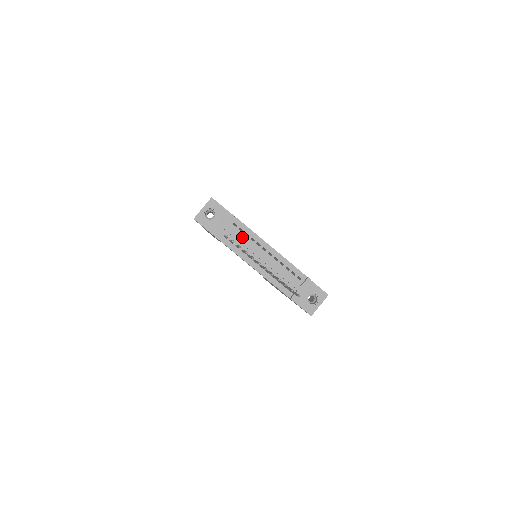
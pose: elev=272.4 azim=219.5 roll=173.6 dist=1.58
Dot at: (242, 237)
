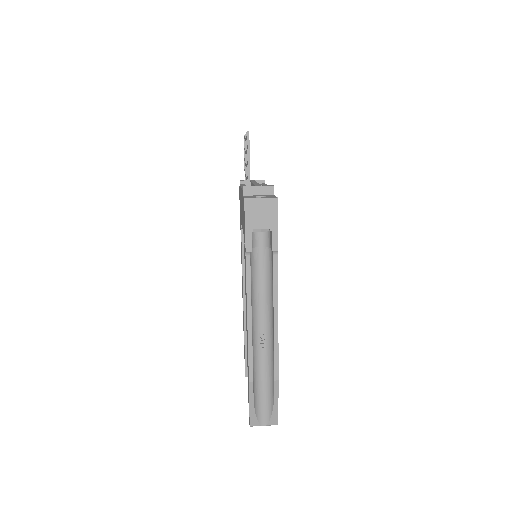
Dot at: occluded
